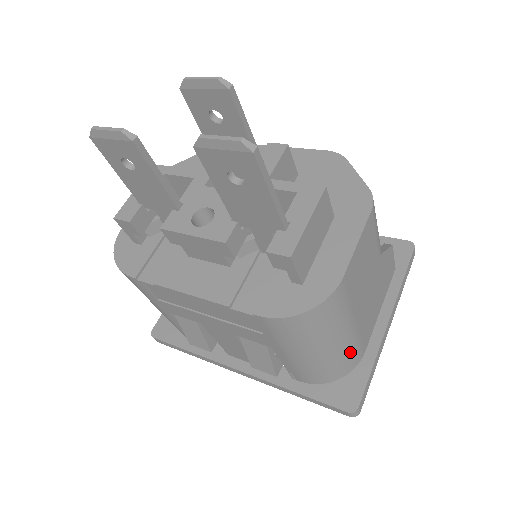
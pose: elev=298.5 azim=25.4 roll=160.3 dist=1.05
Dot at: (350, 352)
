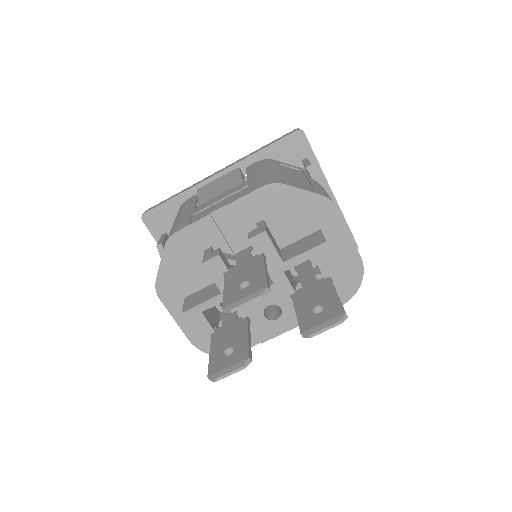
Dot at: occluded
